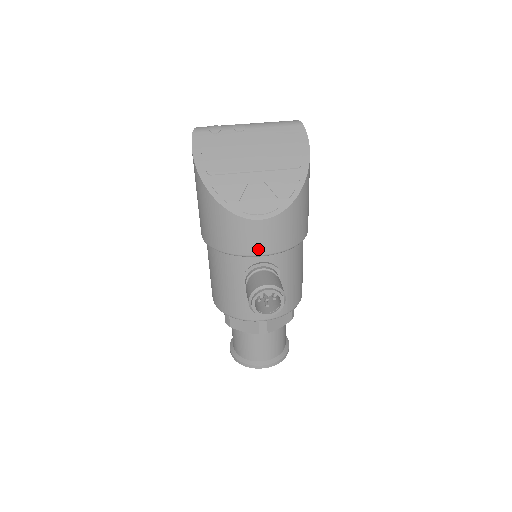
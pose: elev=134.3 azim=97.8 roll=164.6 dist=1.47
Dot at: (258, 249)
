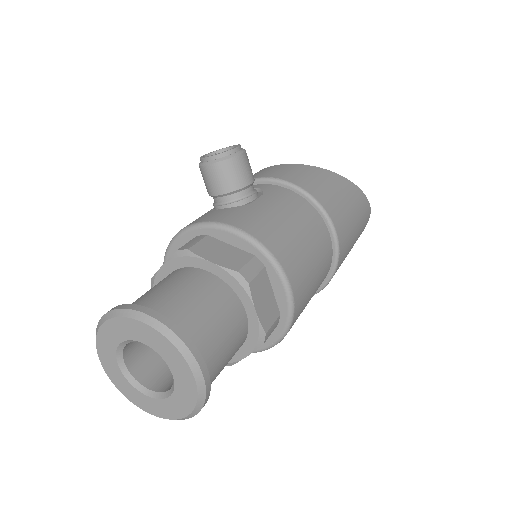
Dot at: (254, 177)
